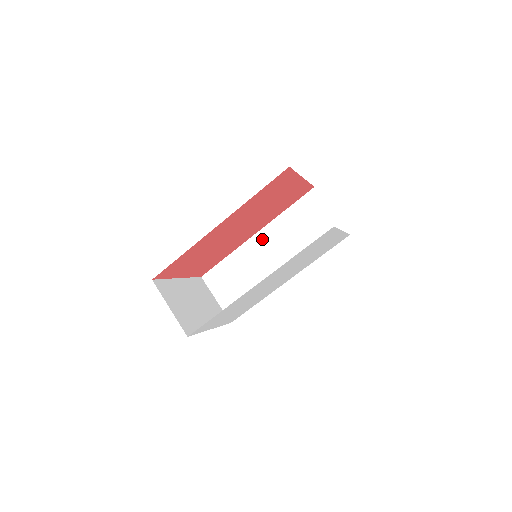
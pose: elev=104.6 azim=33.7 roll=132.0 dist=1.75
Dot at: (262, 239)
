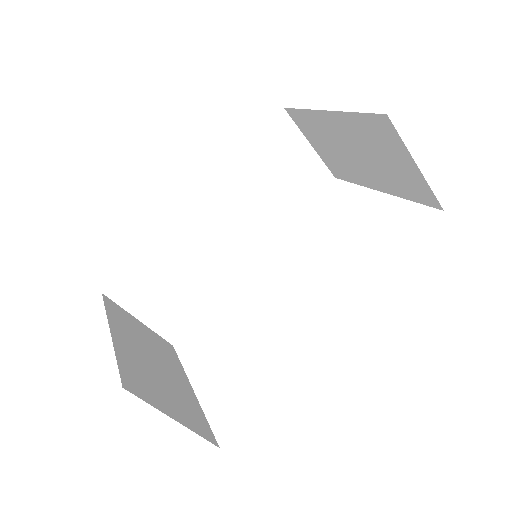
Dot at: (207, 206)
